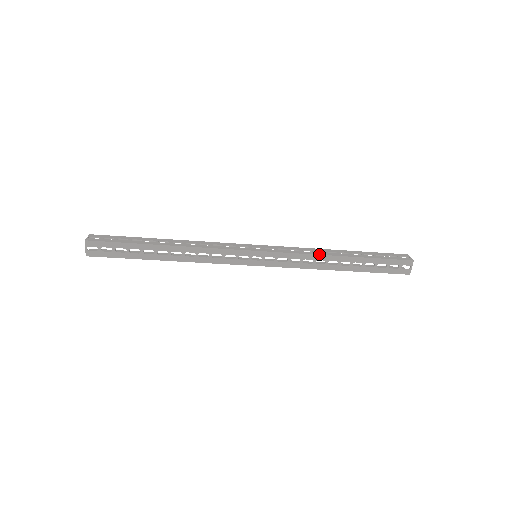
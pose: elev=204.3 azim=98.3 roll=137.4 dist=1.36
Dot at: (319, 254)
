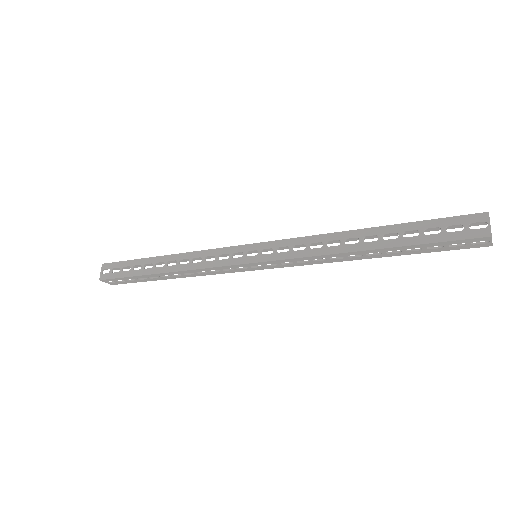
Dot at: (330, 233)
